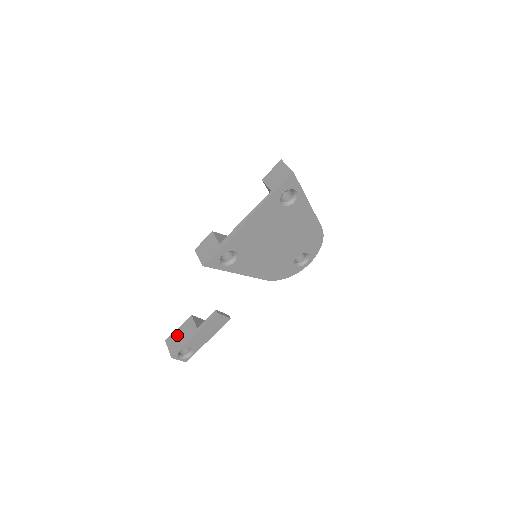
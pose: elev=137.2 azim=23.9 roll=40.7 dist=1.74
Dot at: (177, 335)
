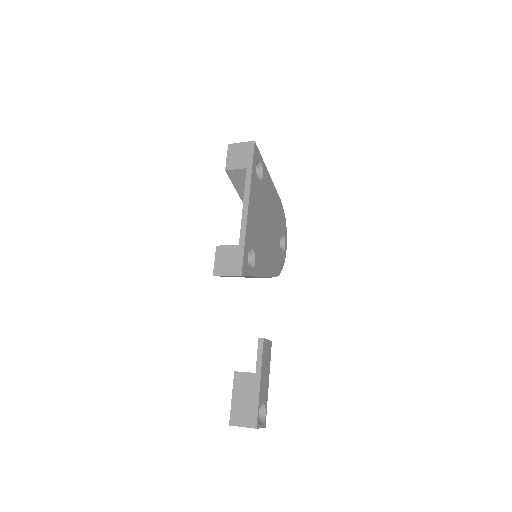
Dot at: (238, 404)
